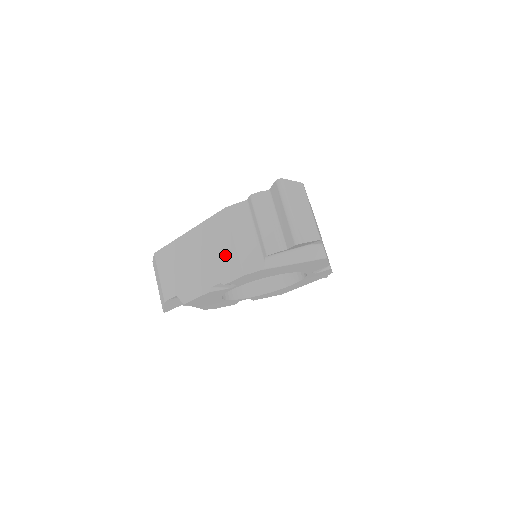
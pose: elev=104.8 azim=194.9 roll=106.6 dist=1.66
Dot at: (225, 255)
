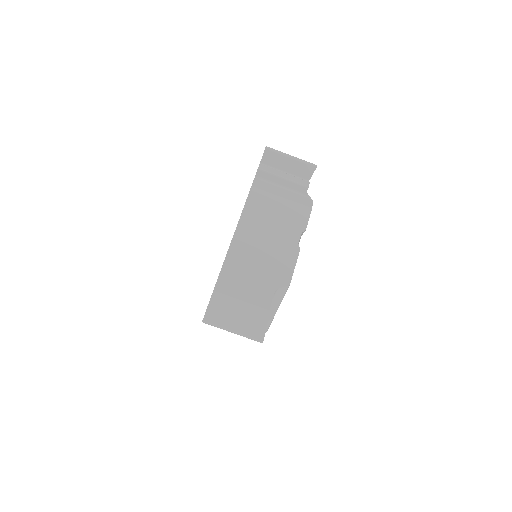
Dot at: occluded
